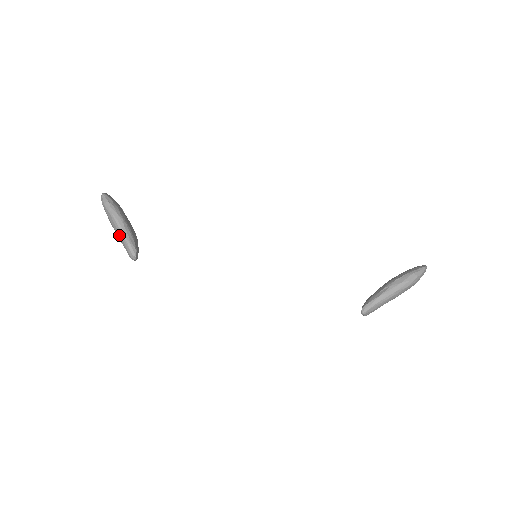
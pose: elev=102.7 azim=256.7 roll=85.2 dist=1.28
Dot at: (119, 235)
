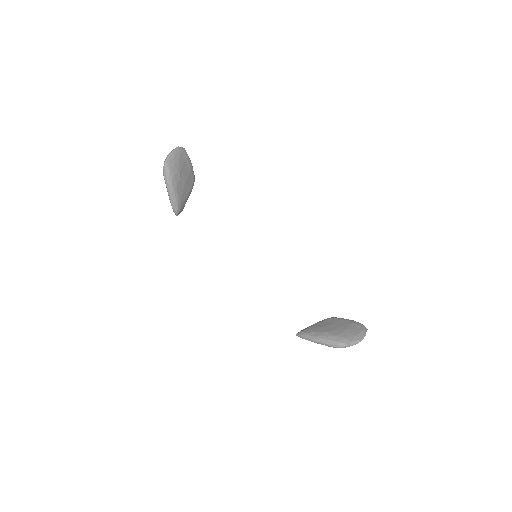
Dot at: (169, 197)
